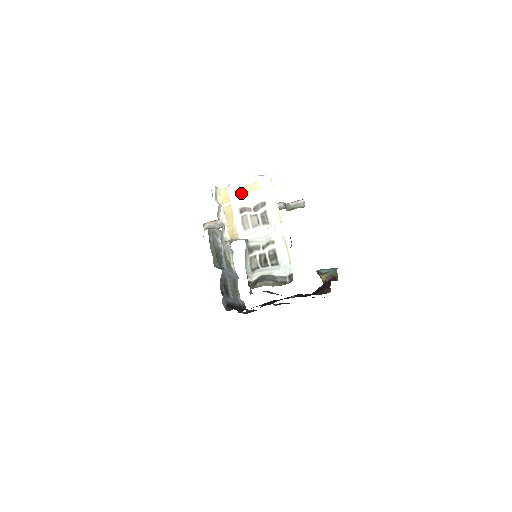
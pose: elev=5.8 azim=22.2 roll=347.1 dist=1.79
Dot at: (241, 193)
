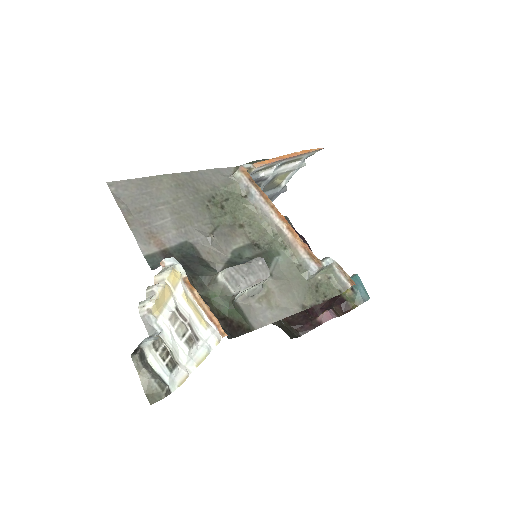
Dot at: (188, 301)
